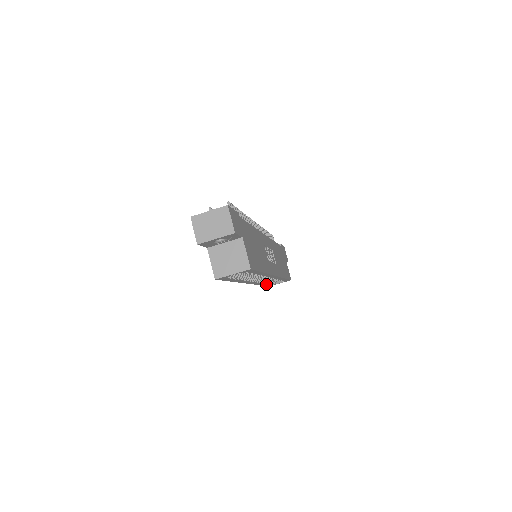
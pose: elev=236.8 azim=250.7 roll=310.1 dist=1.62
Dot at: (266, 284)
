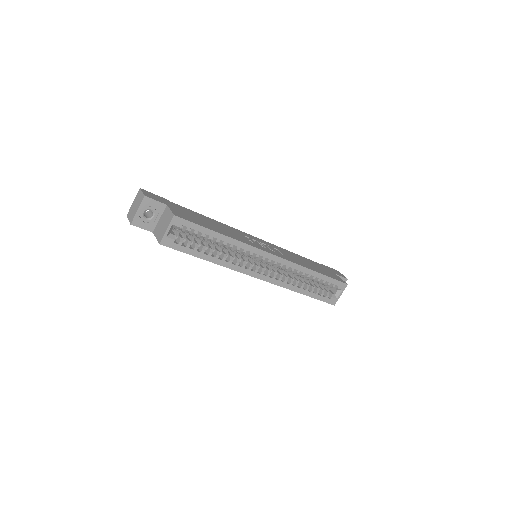
Dot at: (311, 293)
